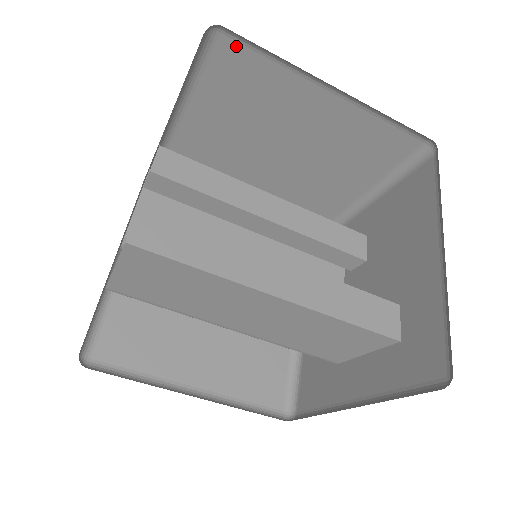
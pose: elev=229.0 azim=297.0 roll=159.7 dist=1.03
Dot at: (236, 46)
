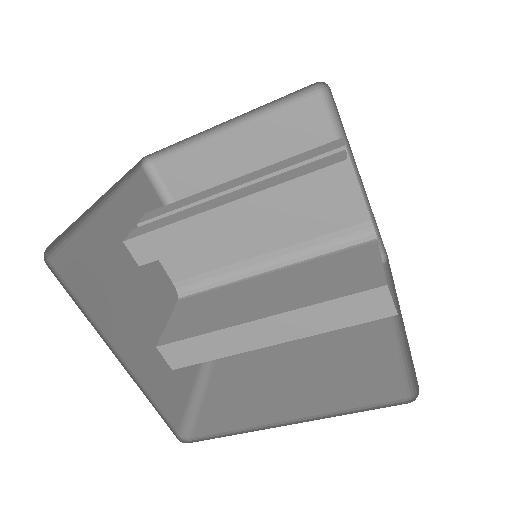
Dot at: occluded
